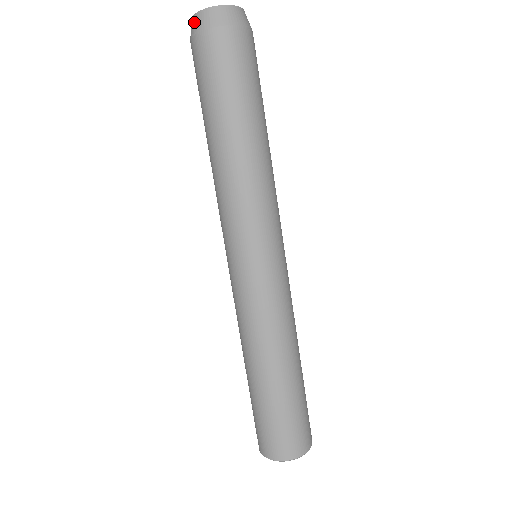
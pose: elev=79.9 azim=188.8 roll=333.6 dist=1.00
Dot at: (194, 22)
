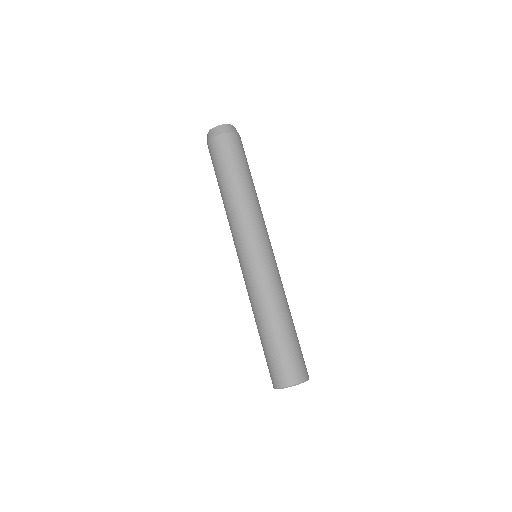
Dot at: (207, 139)
